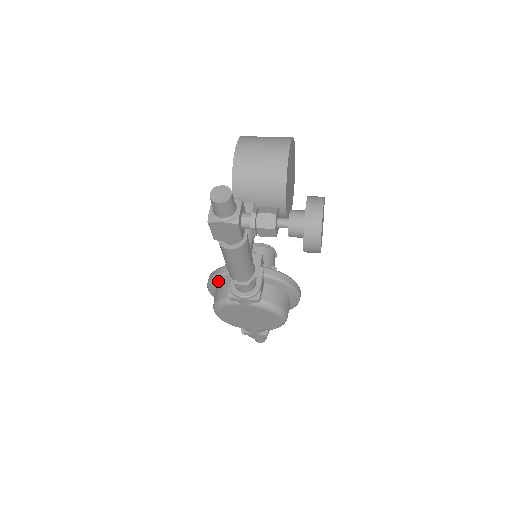
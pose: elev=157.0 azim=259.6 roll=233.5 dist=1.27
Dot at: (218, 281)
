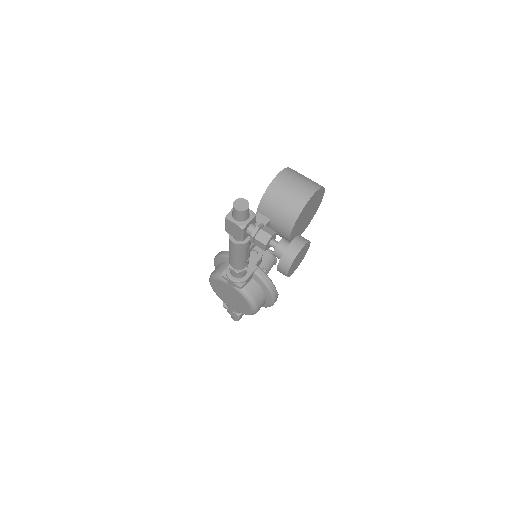
Dot at: (222, 259)
